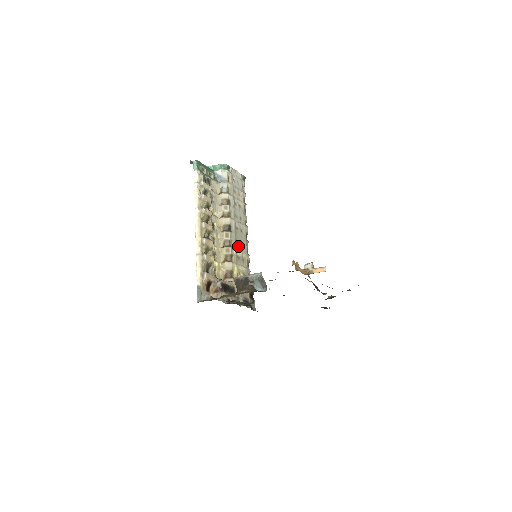
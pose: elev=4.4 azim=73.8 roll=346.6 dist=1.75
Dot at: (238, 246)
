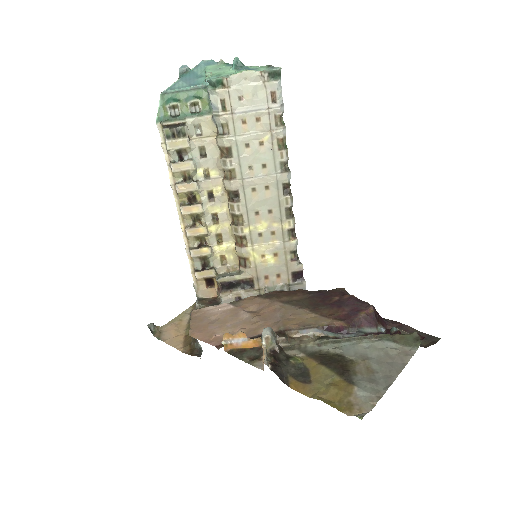
Dot at: (258, 217)
